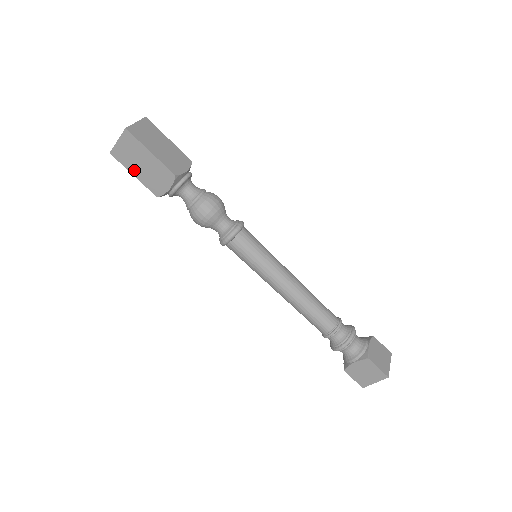
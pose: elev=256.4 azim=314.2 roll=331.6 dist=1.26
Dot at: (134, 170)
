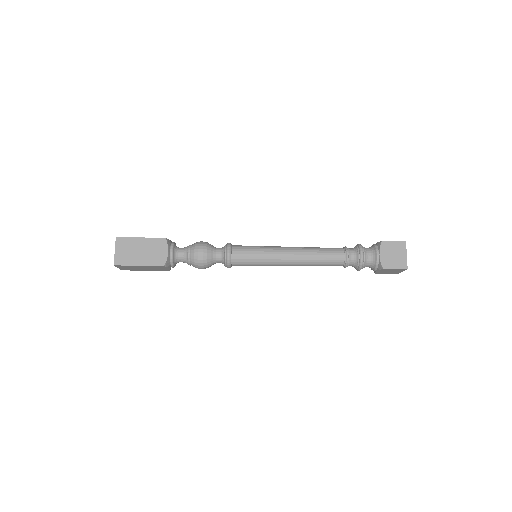
Dot at: (142, 270)
